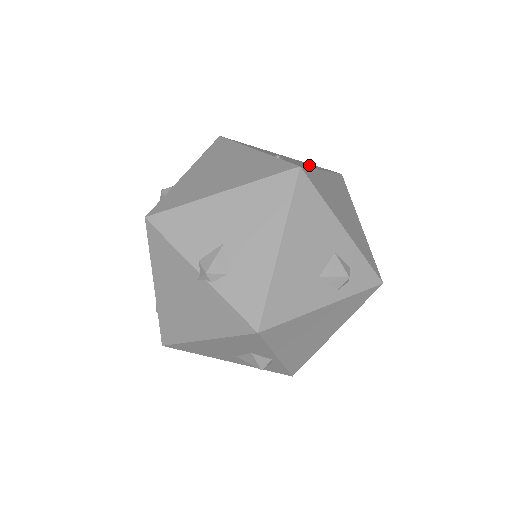
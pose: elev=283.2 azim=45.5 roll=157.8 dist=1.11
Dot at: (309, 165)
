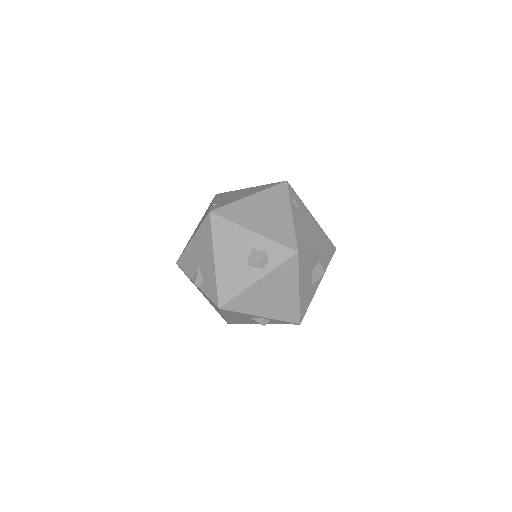
Dot at: (248, 193)
